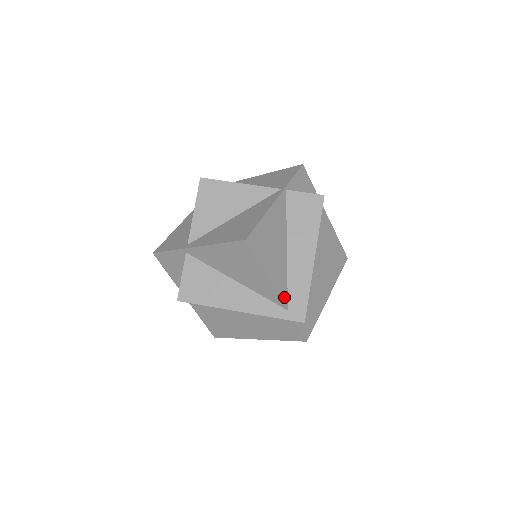
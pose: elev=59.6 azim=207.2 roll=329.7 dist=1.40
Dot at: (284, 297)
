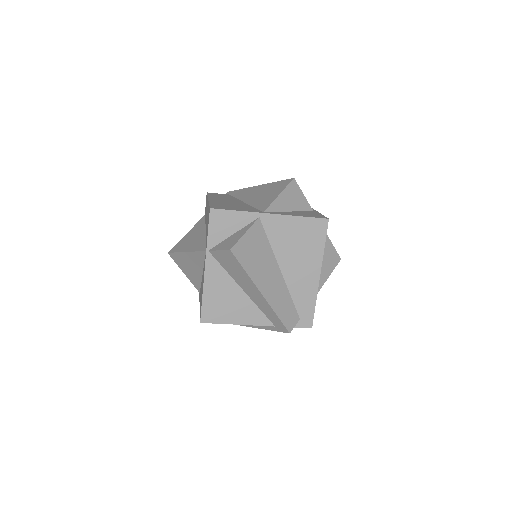
Dot at: (265, 322)
